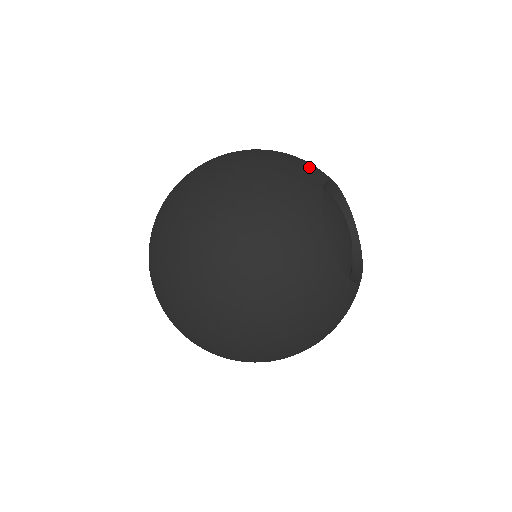
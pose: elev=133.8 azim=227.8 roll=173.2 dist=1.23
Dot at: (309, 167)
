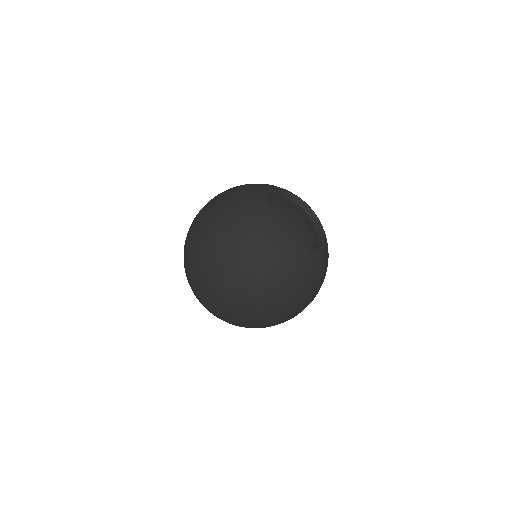
Dot at: occluded
